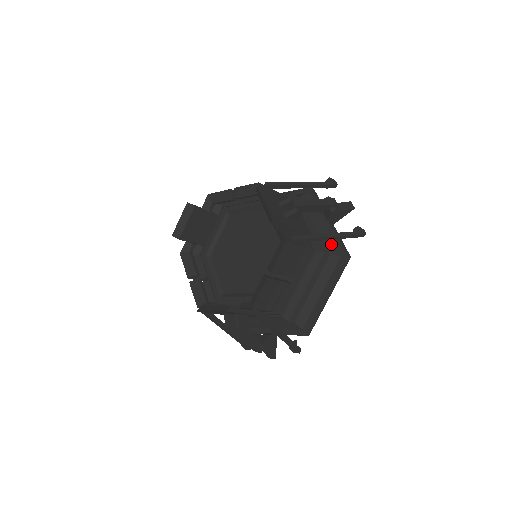
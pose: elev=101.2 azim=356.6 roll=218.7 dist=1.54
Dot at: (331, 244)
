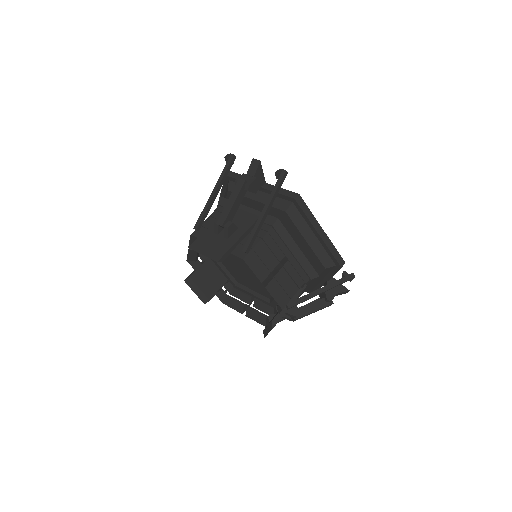
Dot at: (278, 202)
